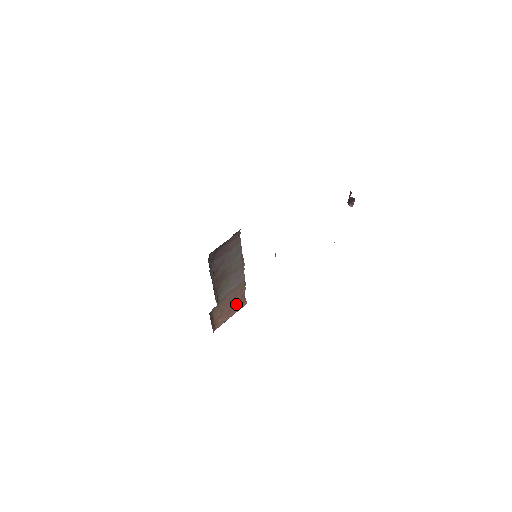
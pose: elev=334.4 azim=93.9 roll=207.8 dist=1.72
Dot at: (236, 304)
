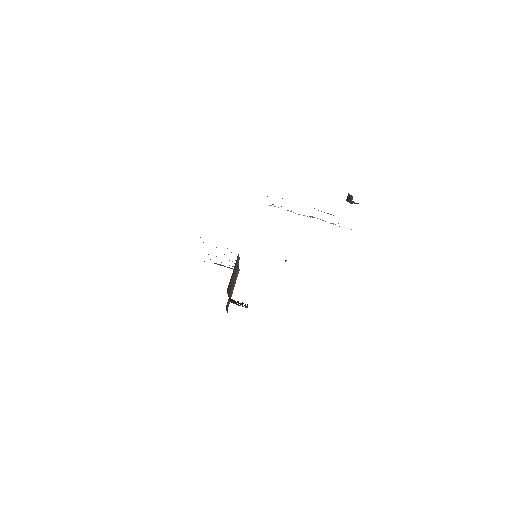
Dot at: (235, 280)
